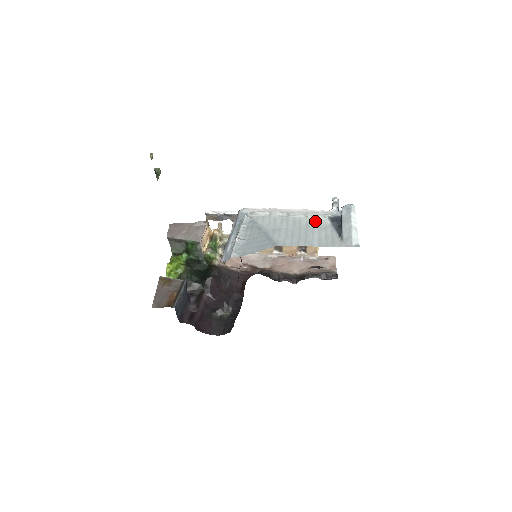
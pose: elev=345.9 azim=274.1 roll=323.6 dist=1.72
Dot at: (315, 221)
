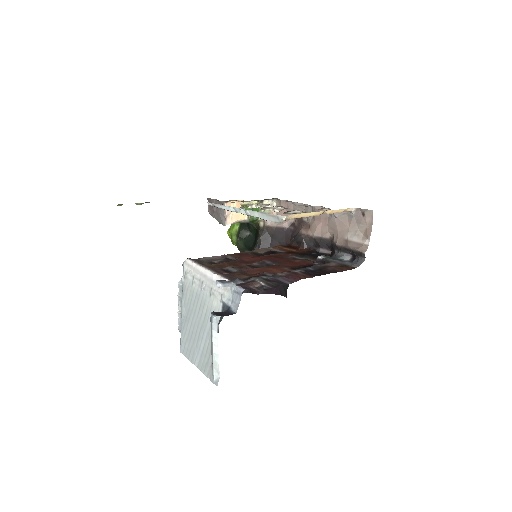
Dot at: (212, 309)
